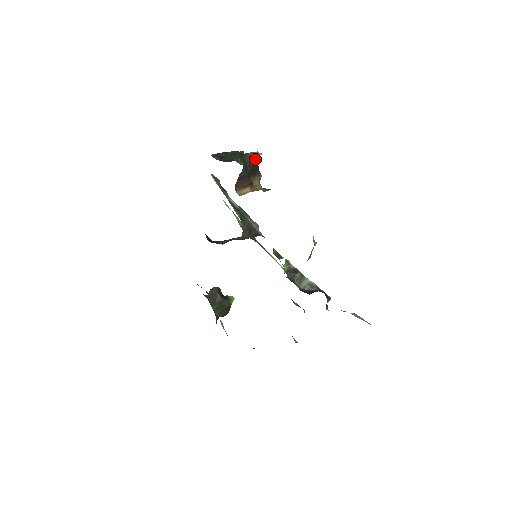
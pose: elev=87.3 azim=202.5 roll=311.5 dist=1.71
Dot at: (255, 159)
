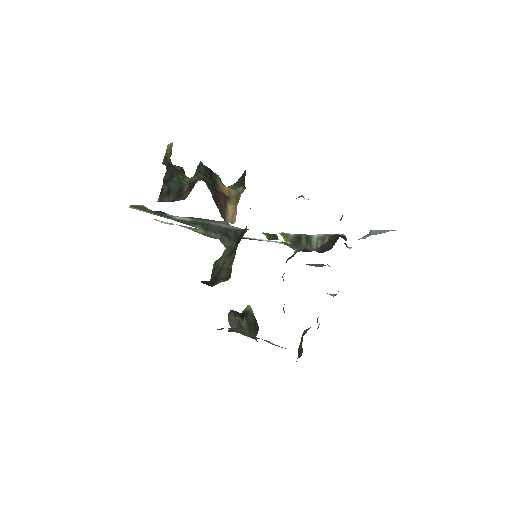
Dot at: (201, 163)
